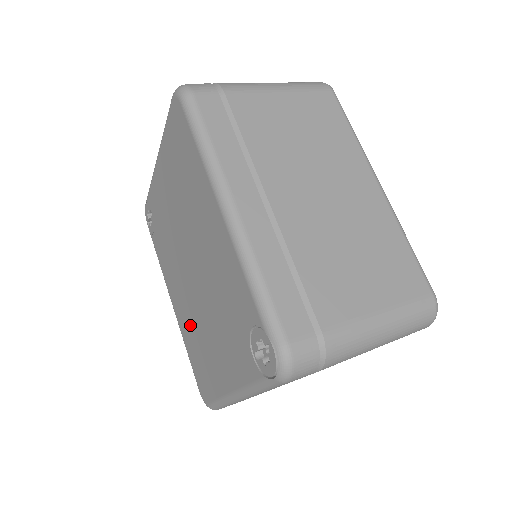
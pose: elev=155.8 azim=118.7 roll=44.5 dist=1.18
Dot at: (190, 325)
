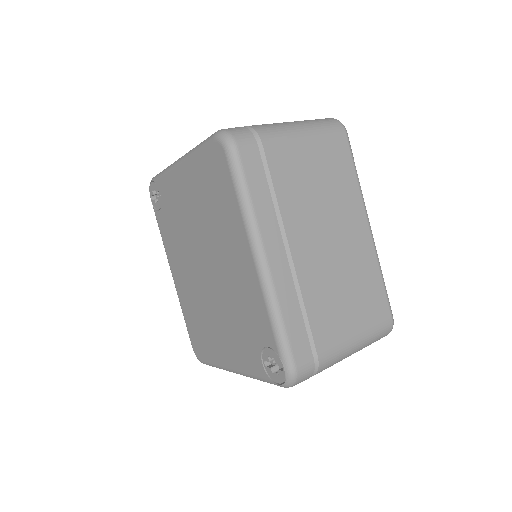
Dot at: (193, 302)
